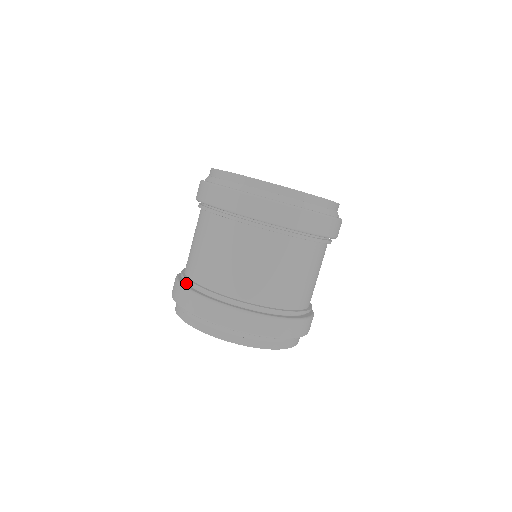
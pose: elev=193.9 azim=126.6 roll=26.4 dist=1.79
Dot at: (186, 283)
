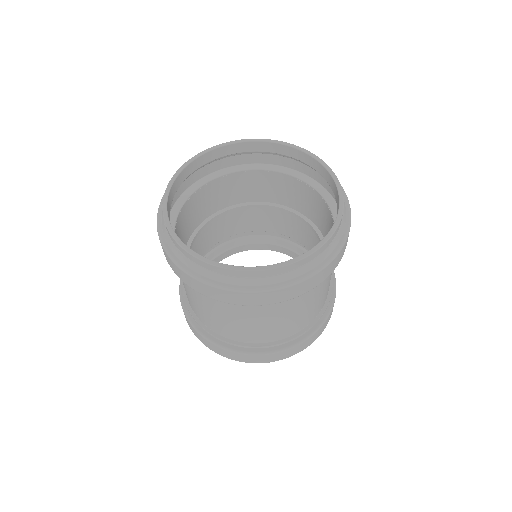
Dot at: occluded
